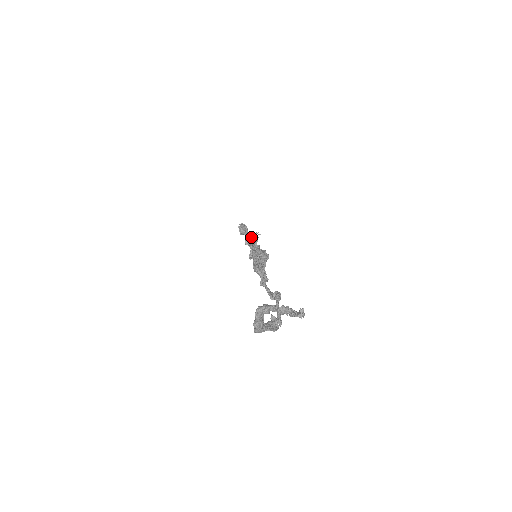
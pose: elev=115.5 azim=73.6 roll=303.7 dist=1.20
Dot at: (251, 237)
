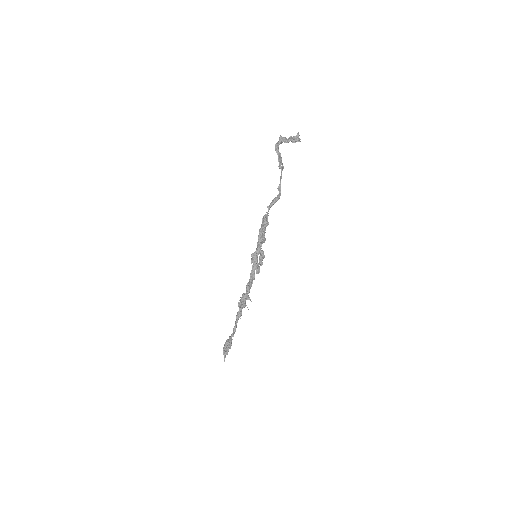
Dot at: occluded
